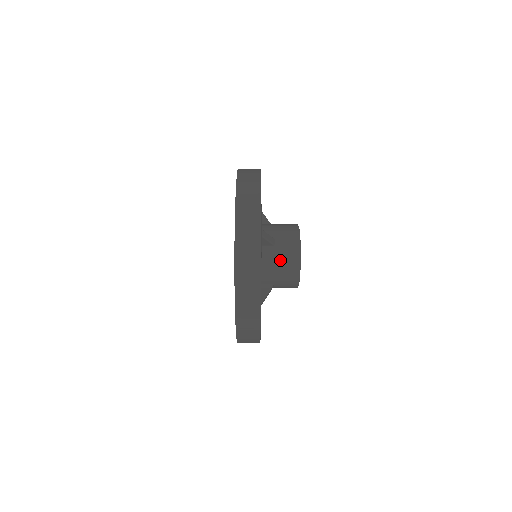
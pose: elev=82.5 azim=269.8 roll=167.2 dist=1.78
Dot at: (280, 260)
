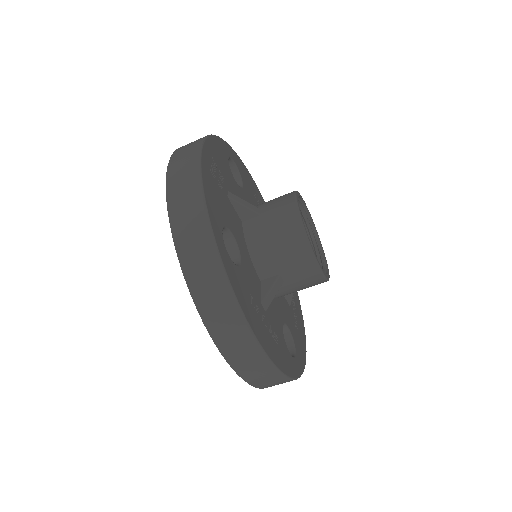
Dot at: (271, 229)
